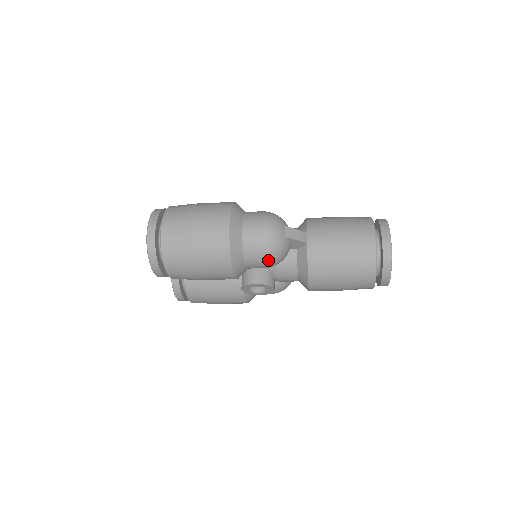
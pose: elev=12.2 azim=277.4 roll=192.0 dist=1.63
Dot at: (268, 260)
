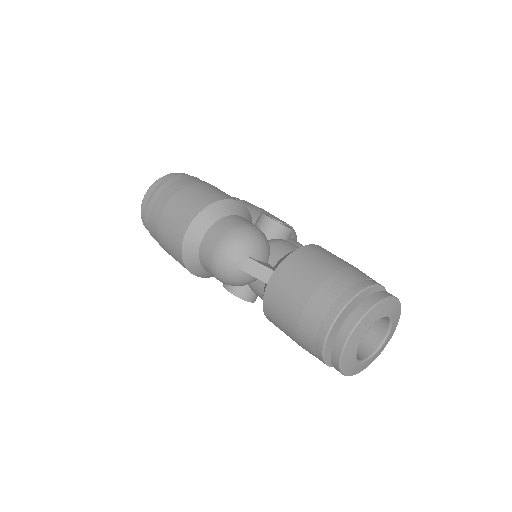
Dot at: (221, 281)
